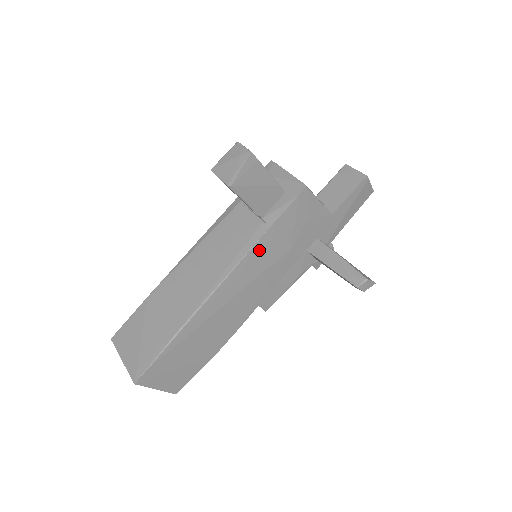
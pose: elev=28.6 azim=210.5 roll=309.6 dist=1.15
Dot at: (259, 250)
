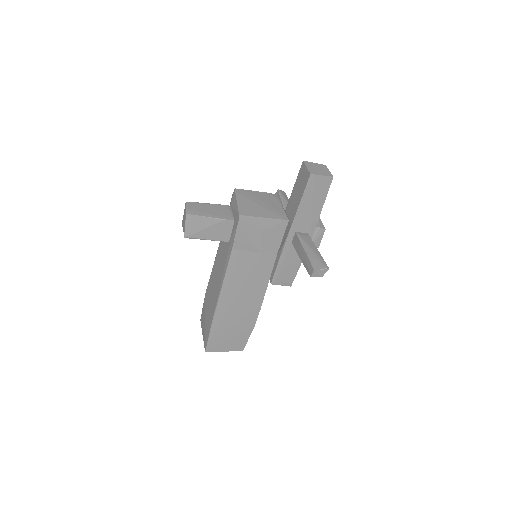
Dot at: (235, 264)
